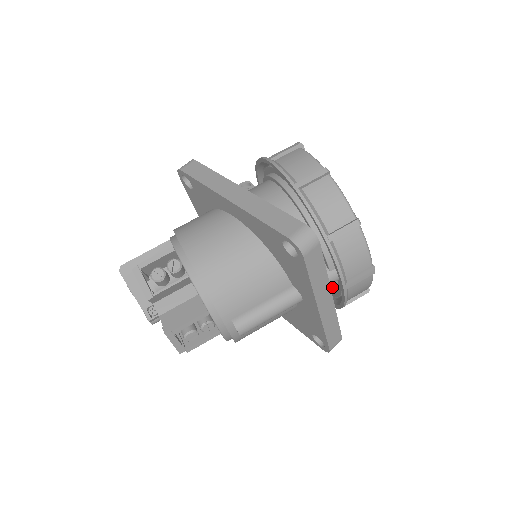
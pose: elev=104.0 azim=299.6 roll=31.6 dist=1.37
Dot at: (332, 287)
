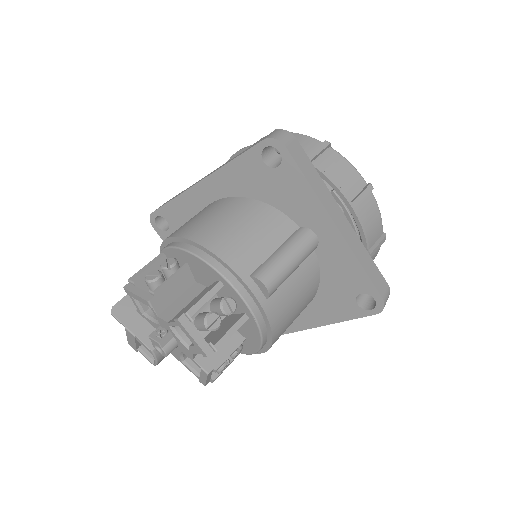
Dot at: occluded
